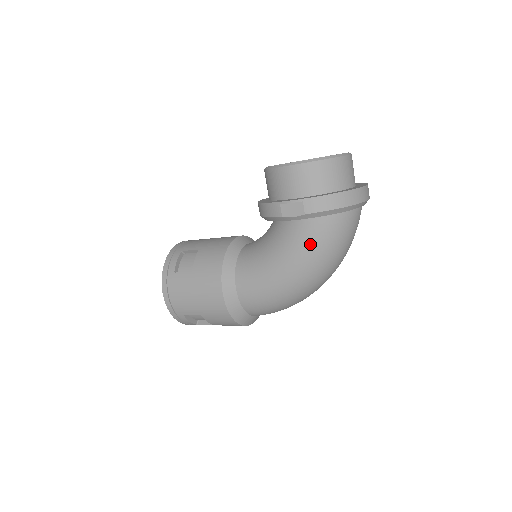
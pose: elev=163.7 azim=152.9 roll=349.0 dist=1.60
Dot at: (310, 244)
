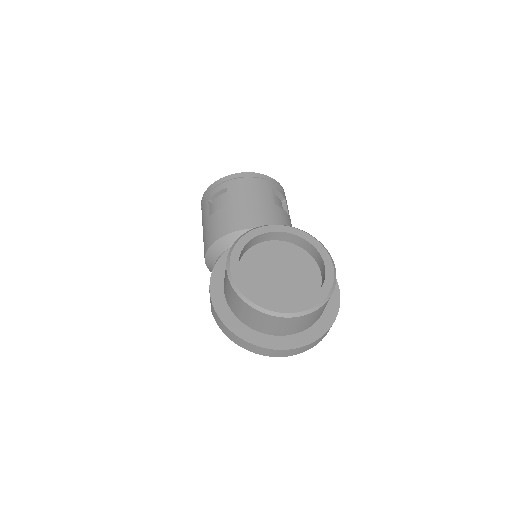
Dot at: occluded
